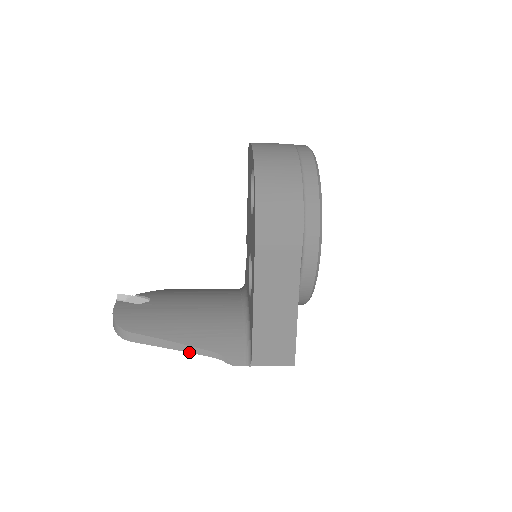
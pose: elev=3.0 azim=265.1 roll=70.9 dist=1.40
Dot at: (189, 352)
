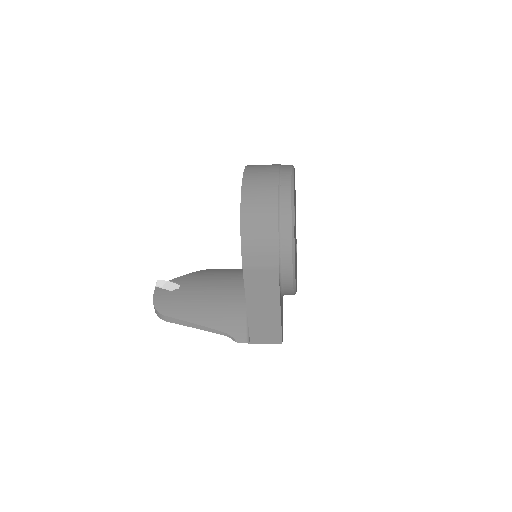
Dot at: occluded
